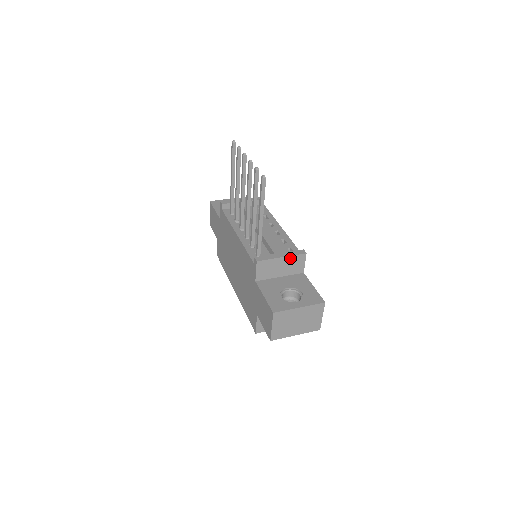
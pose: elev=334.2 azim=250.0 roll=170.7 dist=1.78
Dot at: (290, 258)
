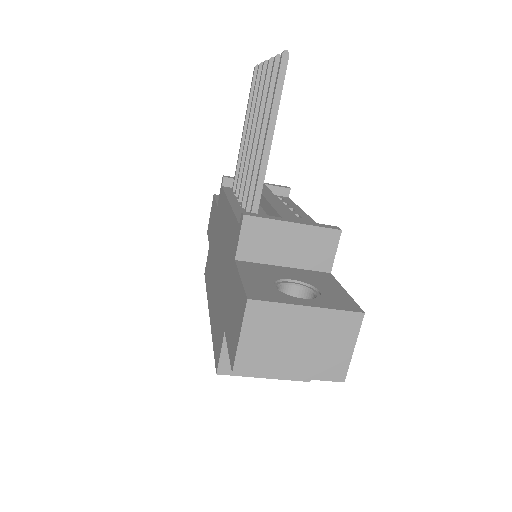
Dot at: (309, 230)
